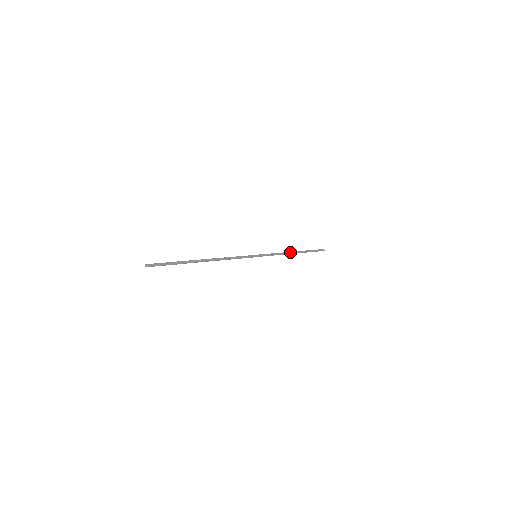
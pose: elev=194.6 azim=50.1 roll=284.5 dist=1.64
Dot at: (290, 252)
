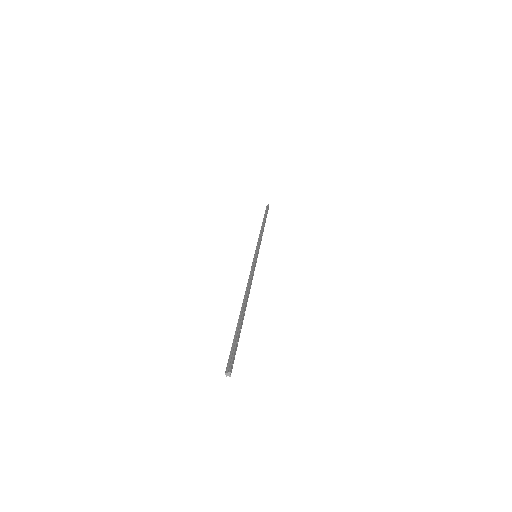
Dot at: (263, 228)
